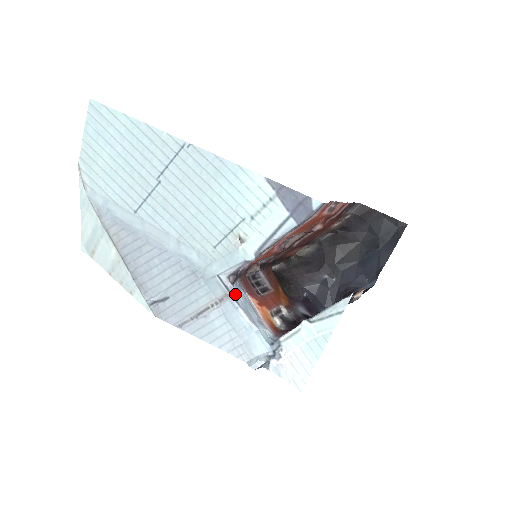
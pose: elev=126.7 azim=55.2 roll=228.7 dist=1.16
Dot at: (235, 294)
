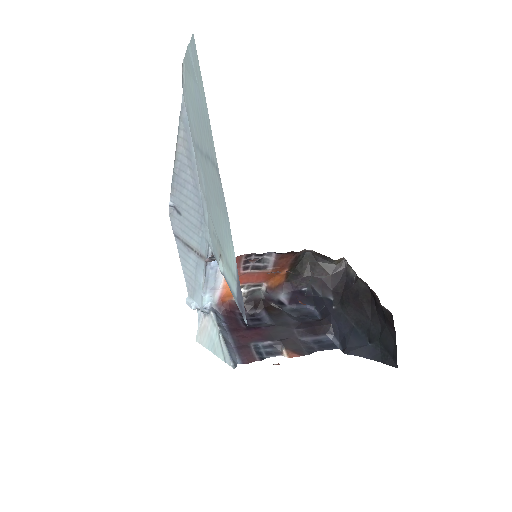
Dot at: (209, 265)
